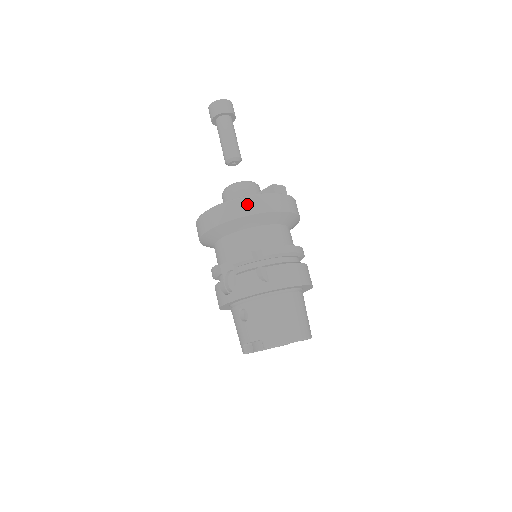
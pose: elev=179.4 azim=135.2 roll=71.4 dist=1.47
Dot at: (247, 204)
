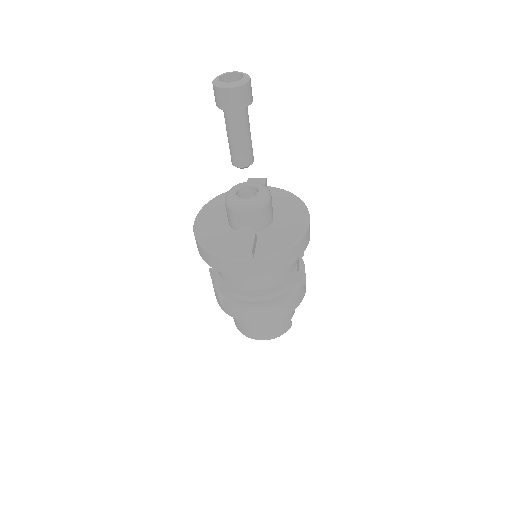
Dot at: (205, 255)
